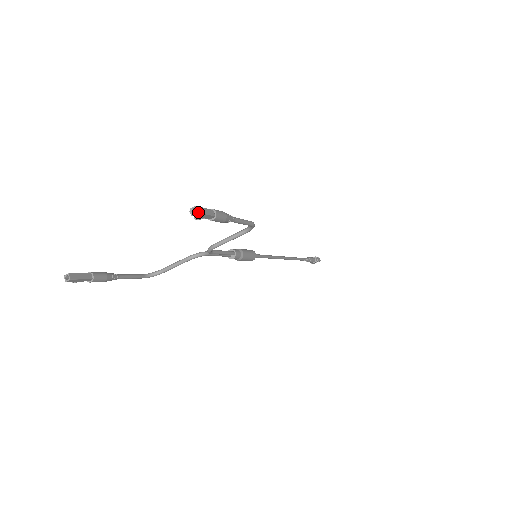
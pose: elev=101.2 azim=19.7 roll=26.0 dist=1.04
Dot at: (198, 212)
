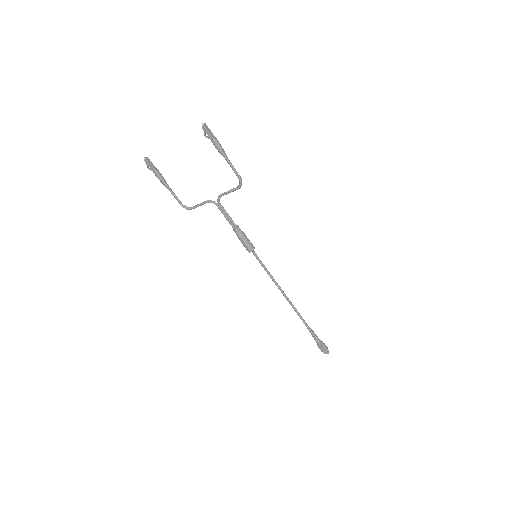
Dot at: (204, 125)
